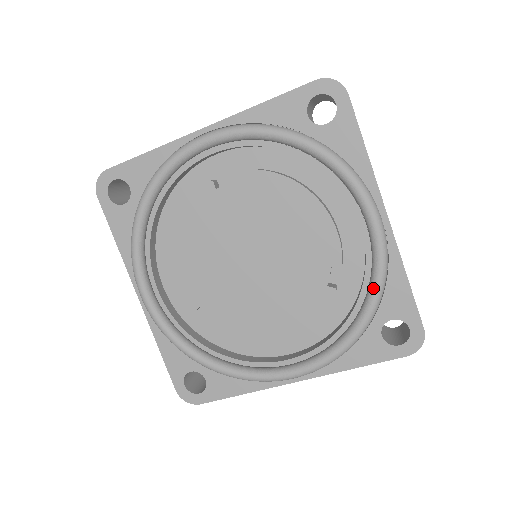
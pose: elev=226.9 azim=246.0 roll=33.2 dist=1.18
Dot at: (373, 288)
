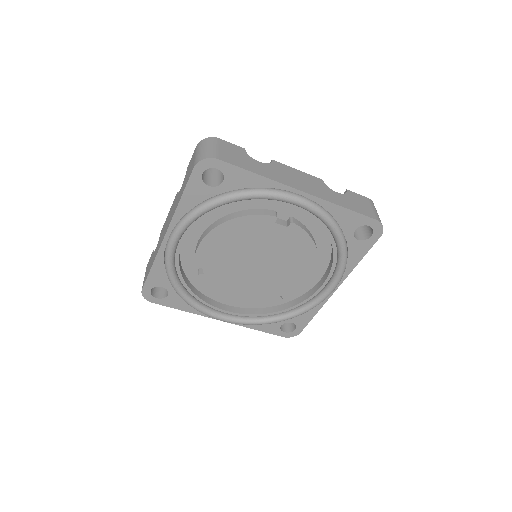
Dot at: (300, 312)
